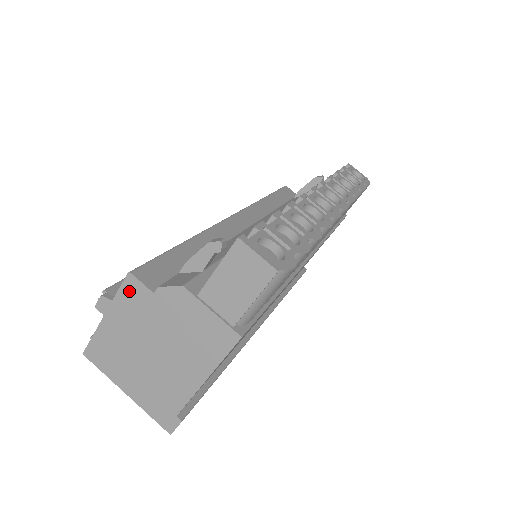
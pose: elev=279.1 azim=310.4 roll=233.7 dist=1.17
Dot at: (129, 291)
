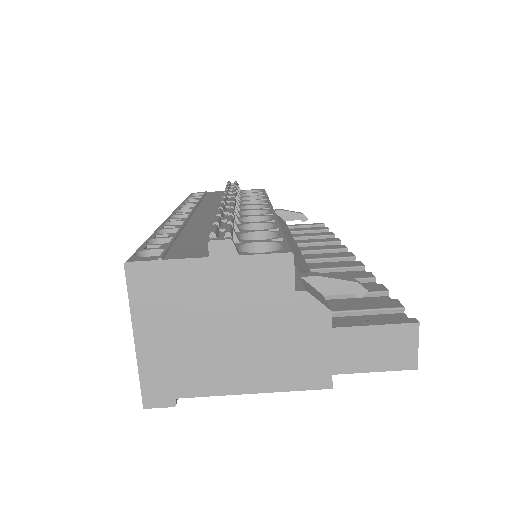
Dot at: (271, 266)
